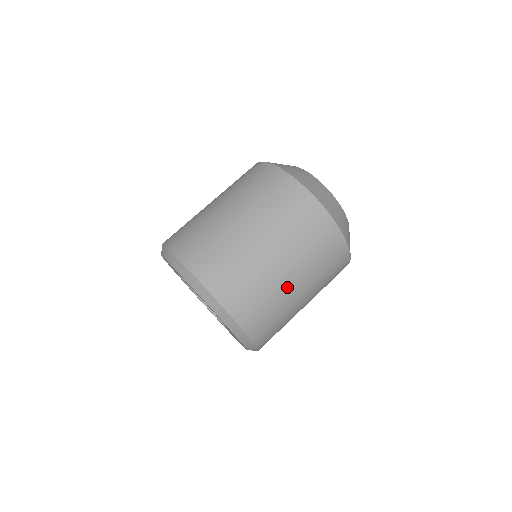
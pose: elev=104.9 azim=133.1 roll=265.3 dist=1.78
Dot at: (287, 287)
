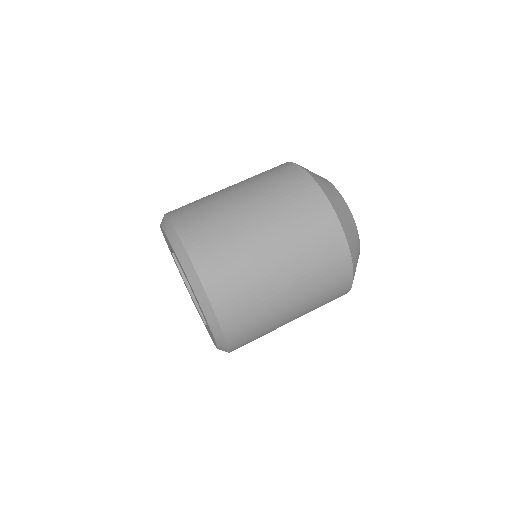
Dot at: (272, 275)
